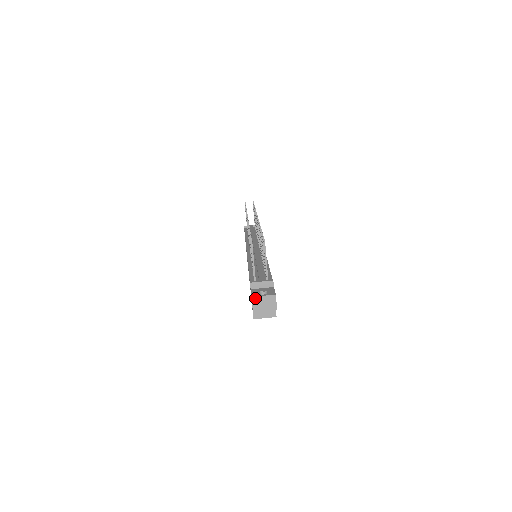
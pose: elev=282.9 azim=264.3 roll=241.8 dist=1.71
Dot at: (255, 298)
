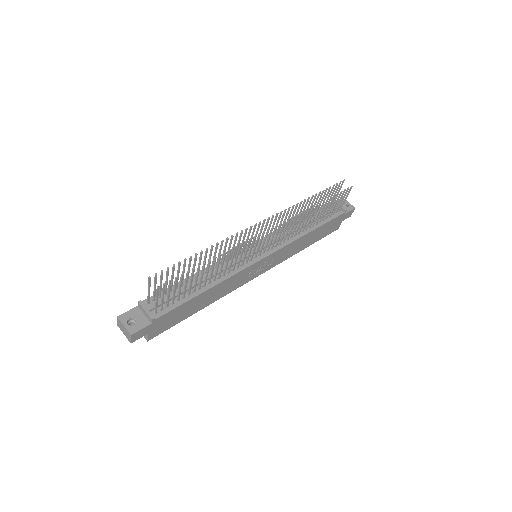
Dot at: (119, 320)
